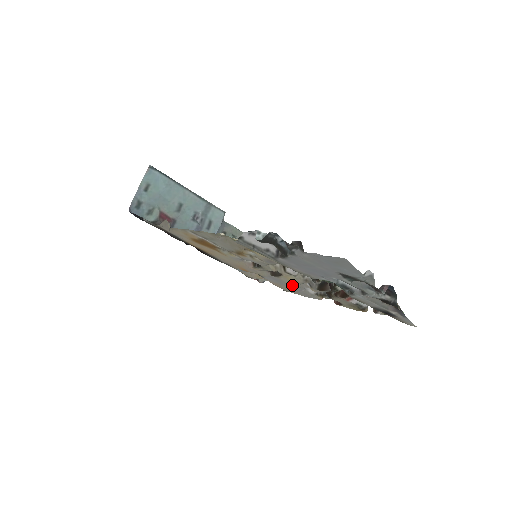
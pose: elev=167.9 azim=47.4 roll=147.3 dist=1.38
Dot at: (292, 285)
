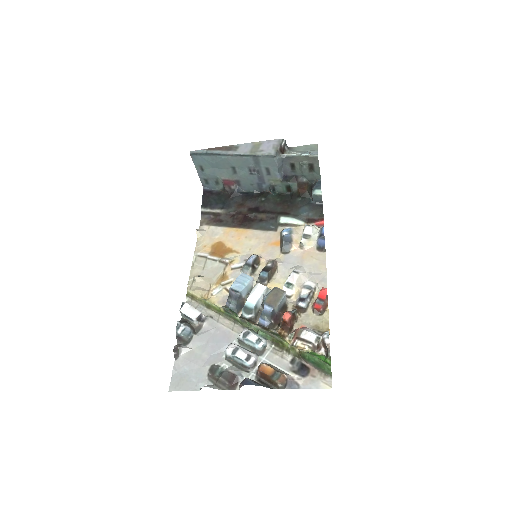
Dot at: (302, 270)
